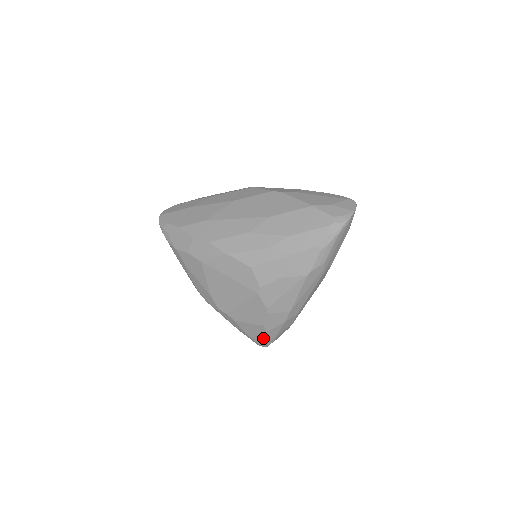
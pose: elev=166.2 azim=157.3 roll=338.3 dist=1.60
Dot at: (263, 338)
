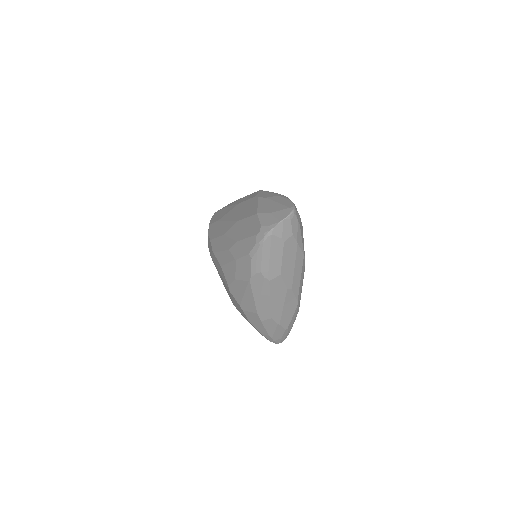
Dot at: occluded
